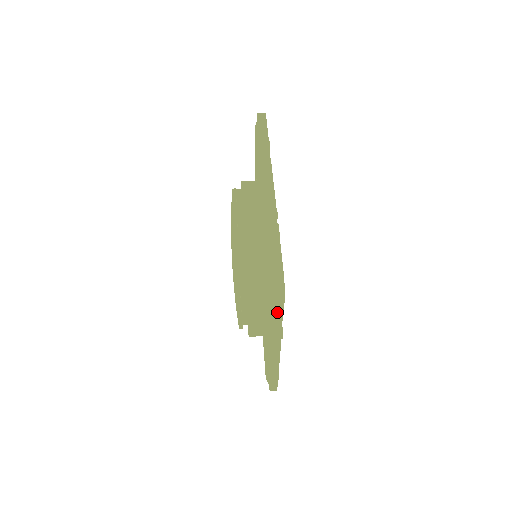
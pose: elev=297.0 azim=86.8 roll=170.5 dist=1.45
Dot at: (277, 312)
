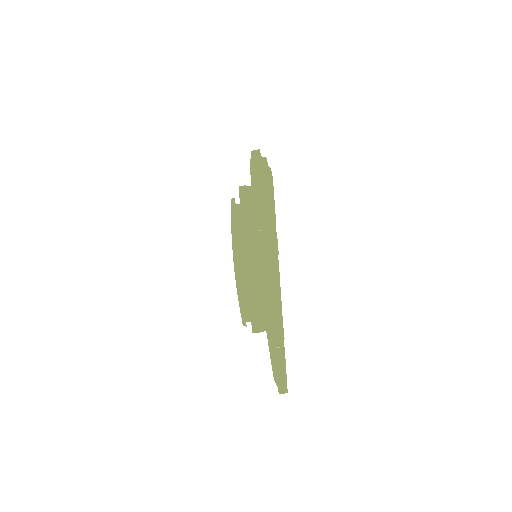
Dot at: occluded
